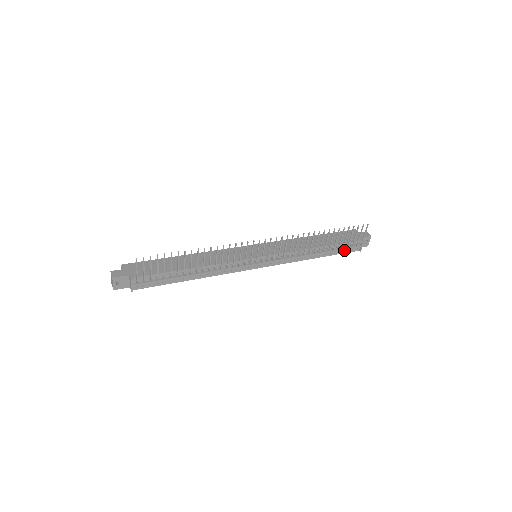
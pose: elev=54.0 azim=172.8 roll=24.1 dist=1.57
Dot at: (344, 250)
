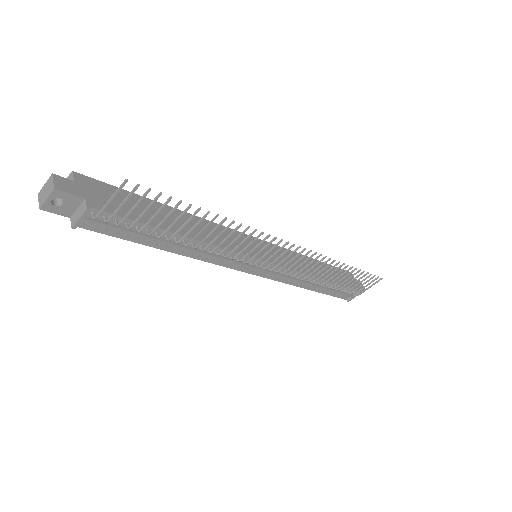
Dot at: (337, 293)
